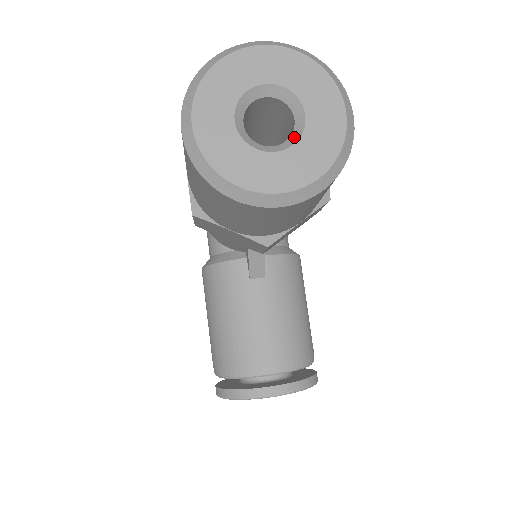
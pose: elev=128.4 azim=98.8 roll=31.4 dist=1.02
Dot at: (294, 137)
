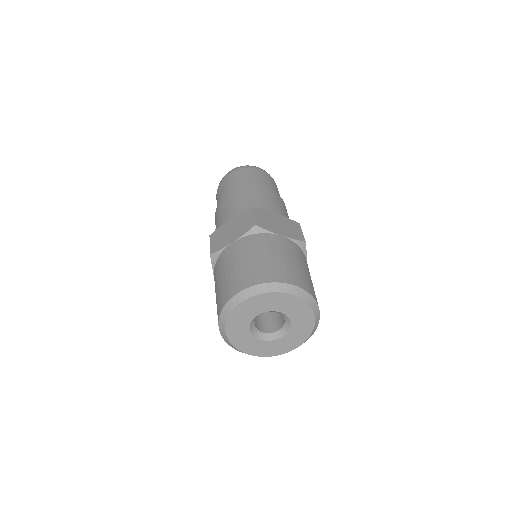
Dot at: (283, 331)
